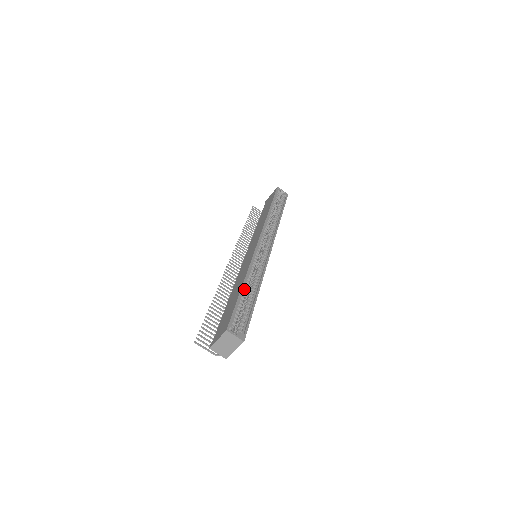
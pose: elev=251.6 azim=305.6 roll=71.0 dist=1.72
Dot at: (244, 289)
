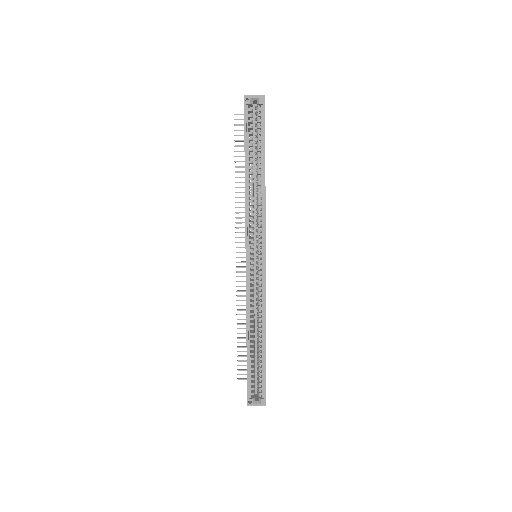
Dot at: (250, 344)
